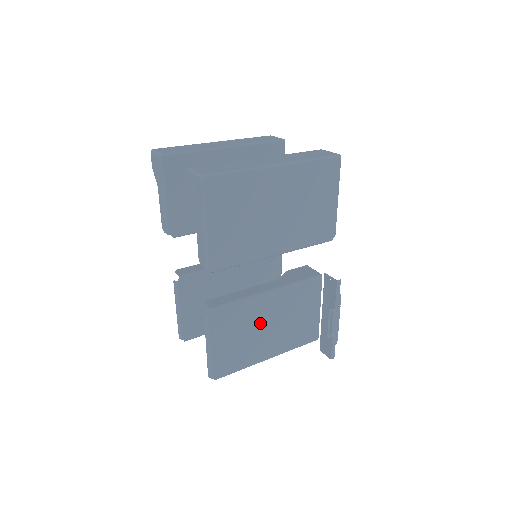
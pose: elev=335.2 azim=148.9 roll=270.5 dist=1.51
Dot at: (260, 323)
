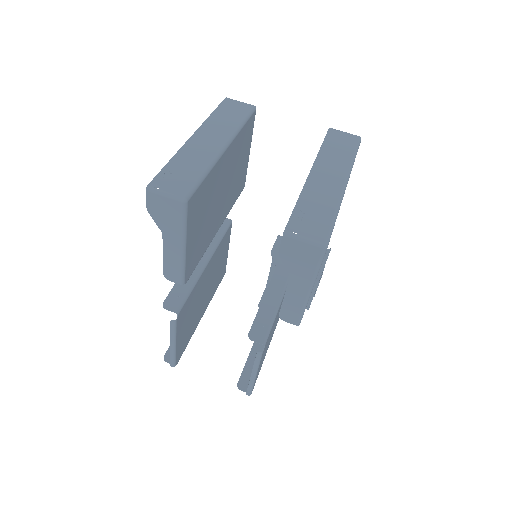
Dot at: (276, 320)
